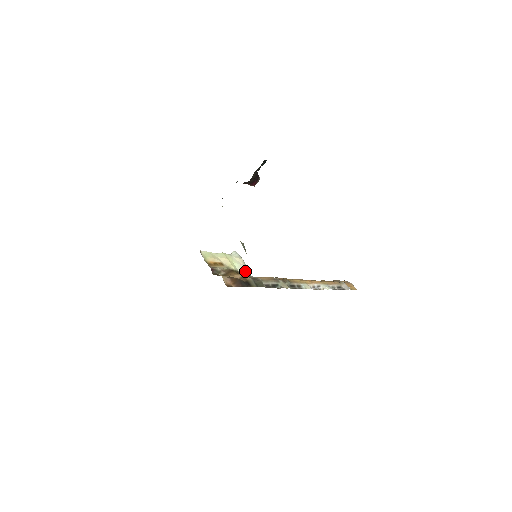
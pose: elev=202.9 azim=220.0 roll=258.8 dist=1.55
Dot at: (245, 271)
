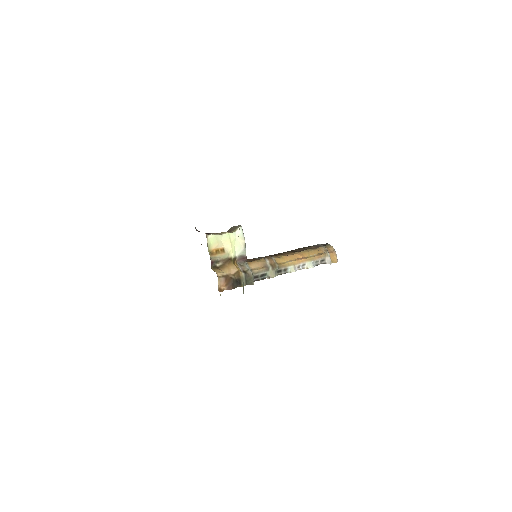
Dot at: (242, 257)
